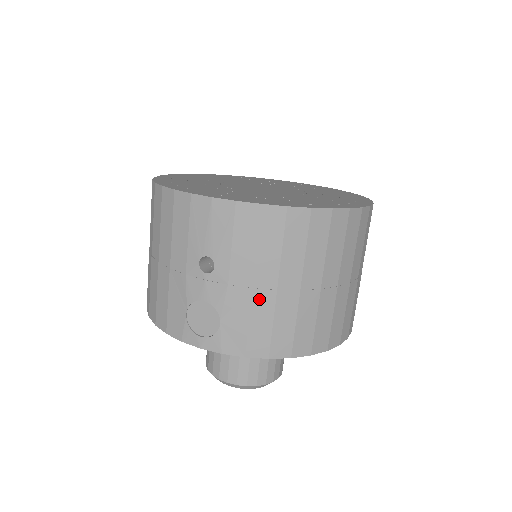
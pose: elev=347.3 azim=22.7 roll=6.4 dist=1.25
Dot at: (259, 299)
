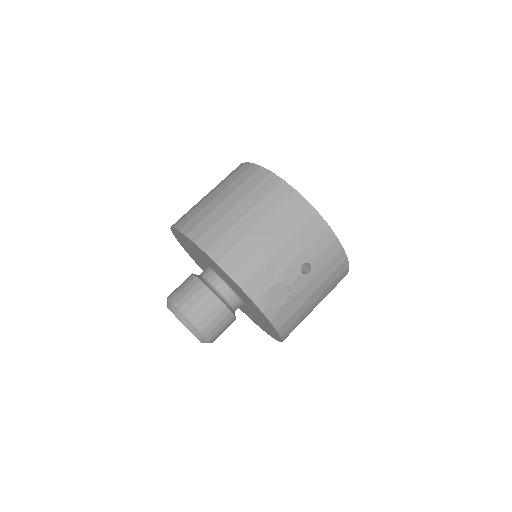
Dot at: (307, 303)
